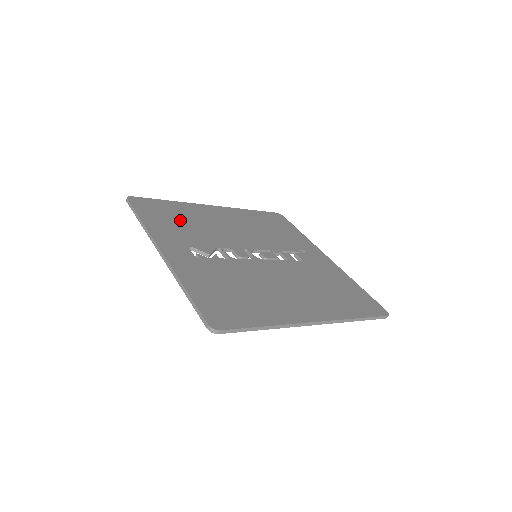
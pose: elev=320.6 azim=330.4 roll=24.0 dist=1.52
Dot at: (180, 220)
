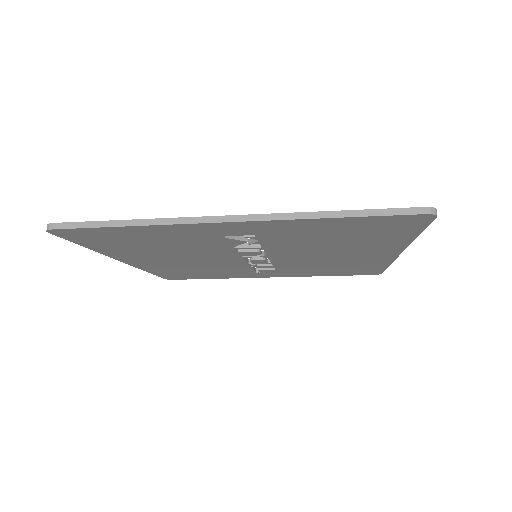
Dot at: occluded
